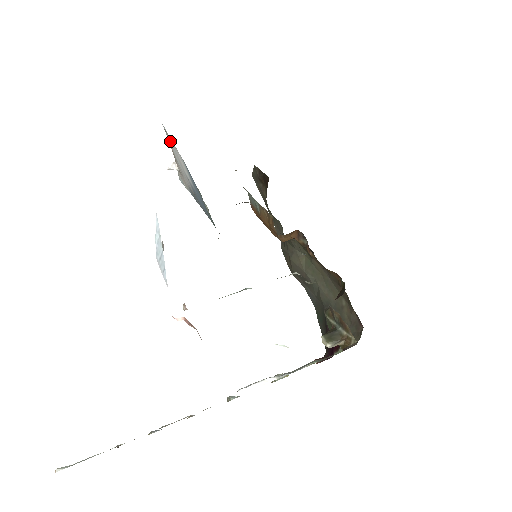
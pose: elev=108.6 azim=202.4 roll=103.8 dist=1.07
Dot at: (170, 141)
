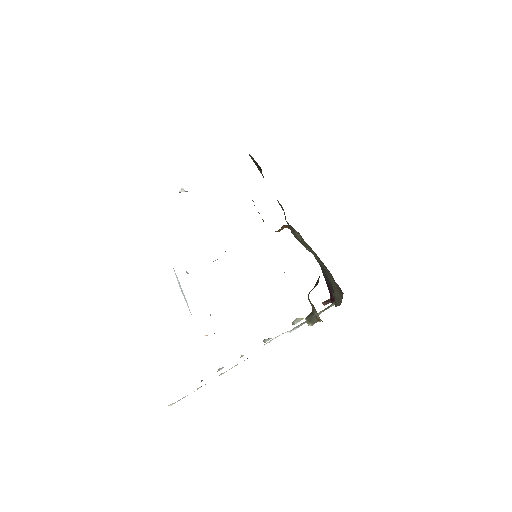
Dot at: occluded
